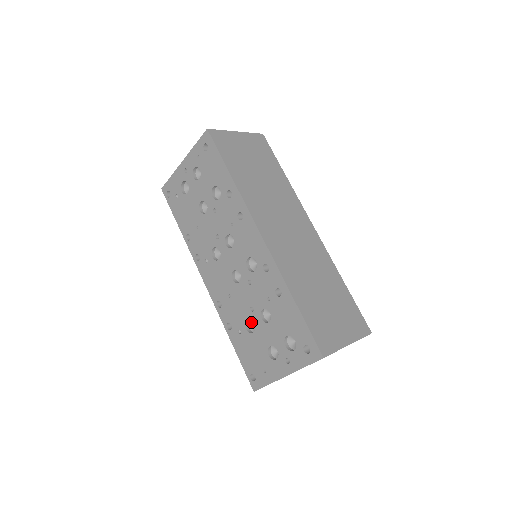
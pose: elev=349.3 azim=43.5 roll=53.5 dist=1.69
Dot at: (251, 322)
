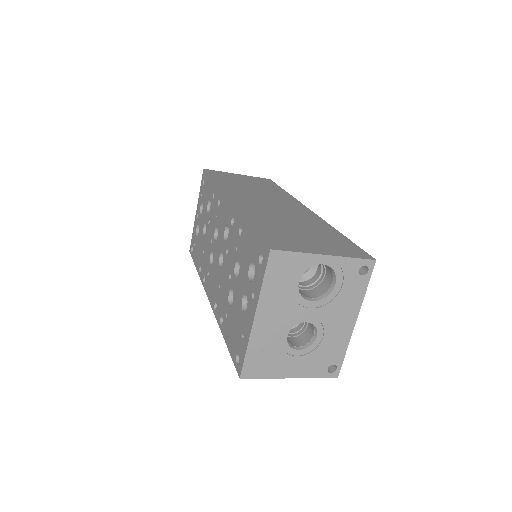
Dot at: occluded
